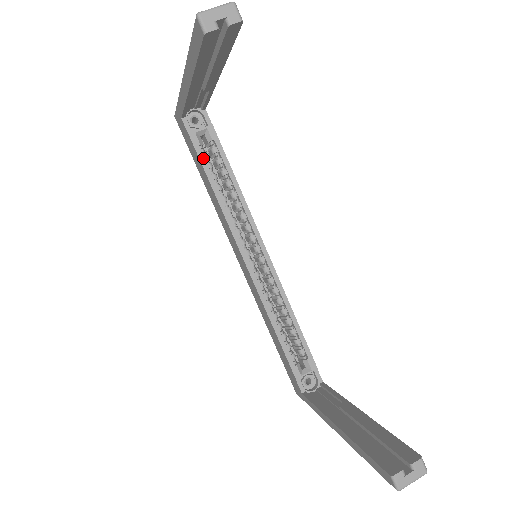
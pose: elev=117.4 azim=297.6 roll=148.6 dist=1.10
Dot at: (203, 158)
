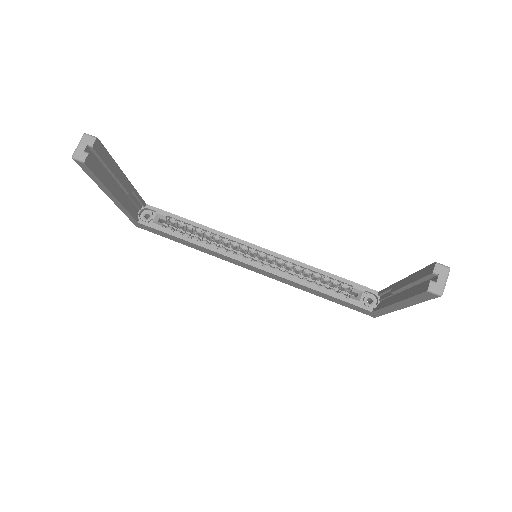
Dot at: (170, 232)
